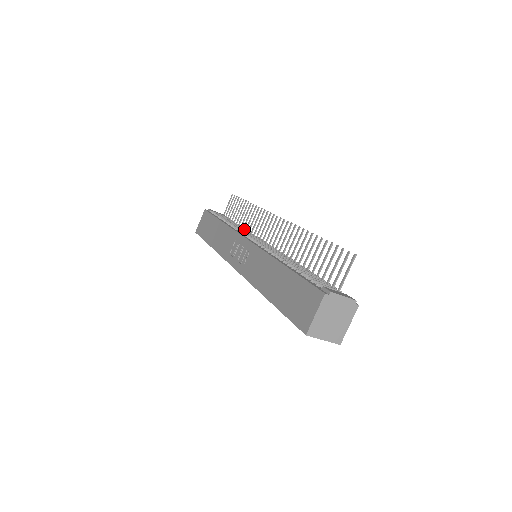
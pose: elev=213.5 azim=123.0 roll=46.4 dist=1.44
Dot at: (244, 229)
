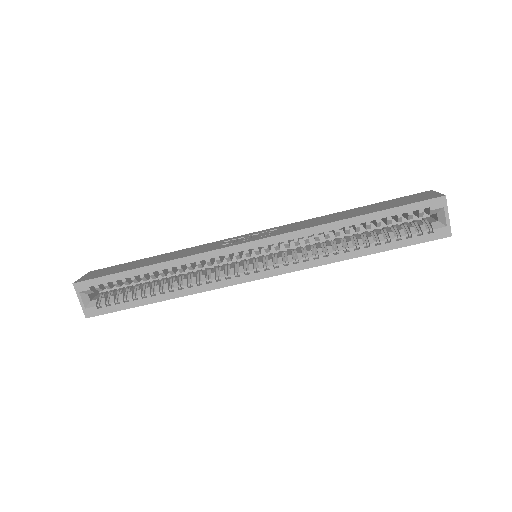
Dot at: occluded
